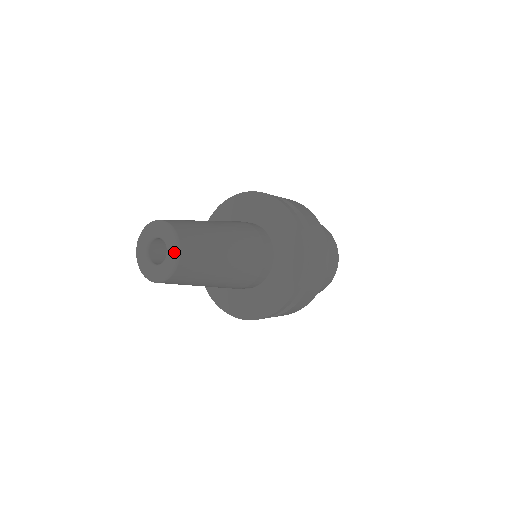
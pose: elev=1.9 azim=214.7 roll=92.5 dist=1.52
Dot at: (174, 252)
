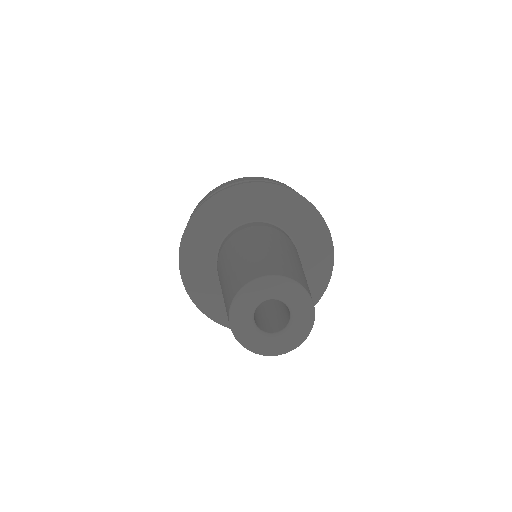
Dot at: (300, 336)
